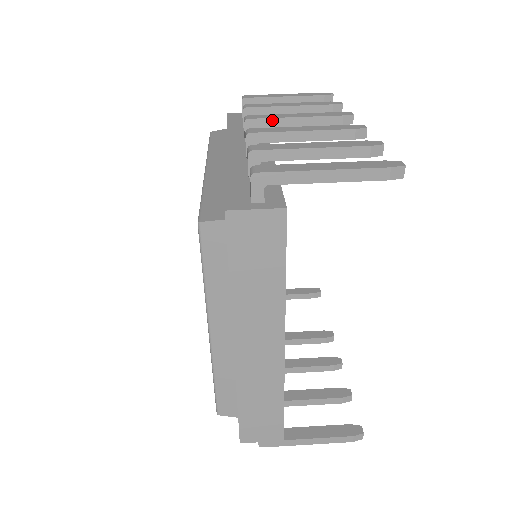
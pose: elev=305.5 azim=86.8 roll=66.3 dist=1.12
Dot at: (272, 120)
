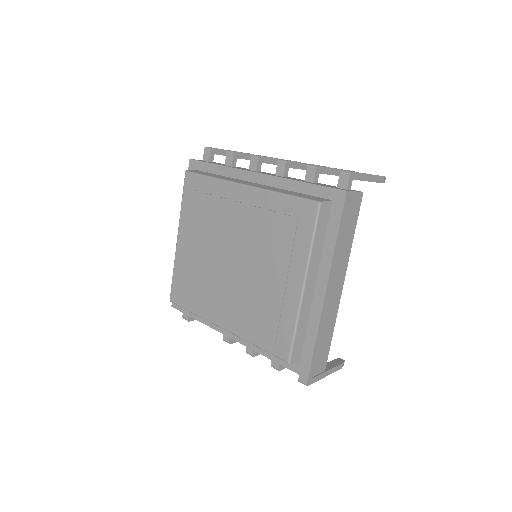
Dot at: (270, 159)
